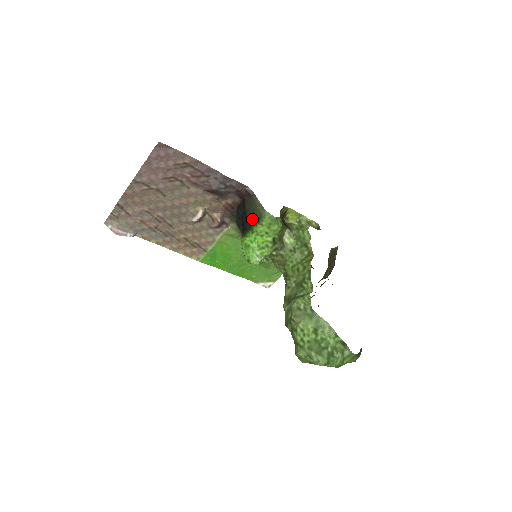
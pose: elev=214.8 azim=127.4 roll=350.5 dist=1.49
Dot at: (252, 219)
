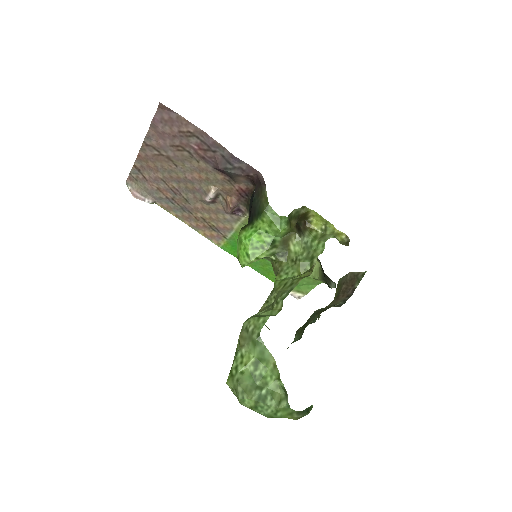
Dot at: (255, 212)
